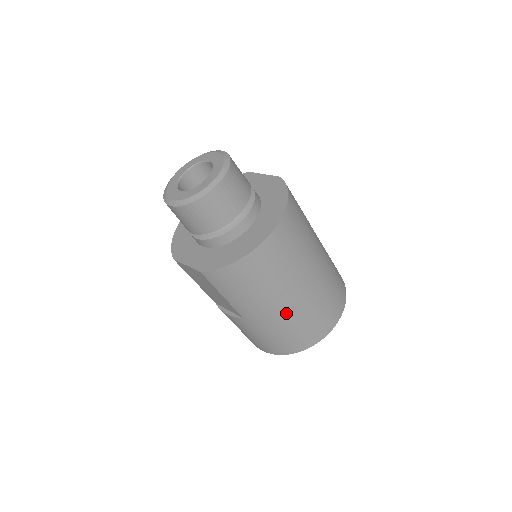
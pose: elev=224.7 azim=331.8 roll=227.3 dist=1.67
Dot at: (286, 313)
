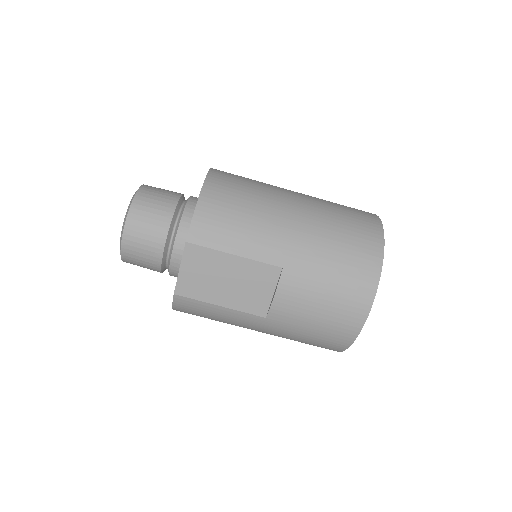
Dot at: (307, 222)
